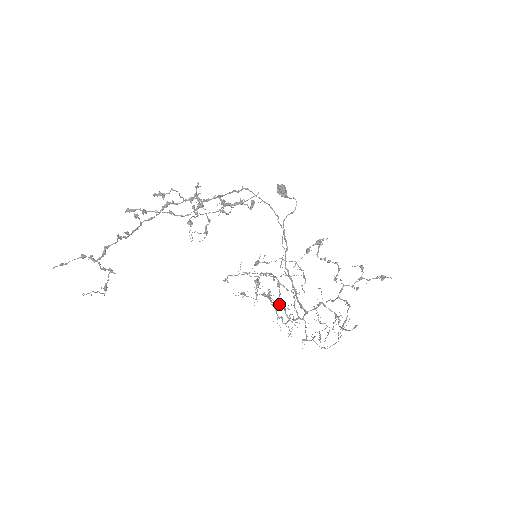
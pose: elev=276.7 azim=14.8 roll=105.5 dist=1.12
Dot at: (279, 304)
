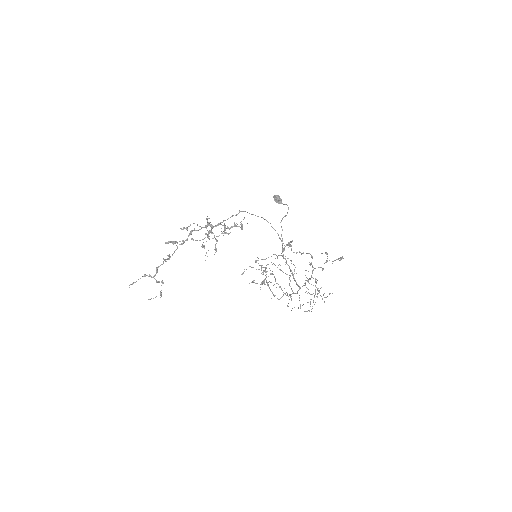
Dot at: occluded
